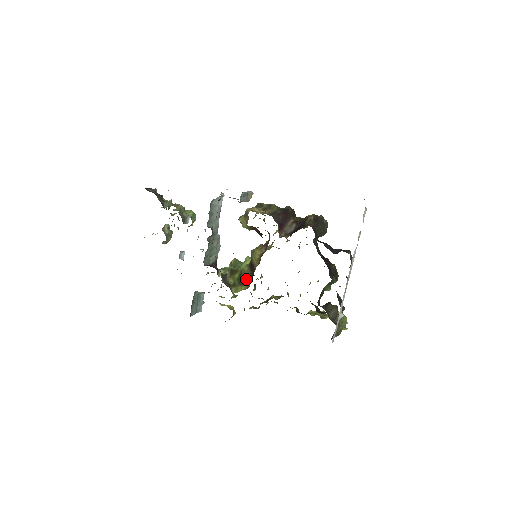
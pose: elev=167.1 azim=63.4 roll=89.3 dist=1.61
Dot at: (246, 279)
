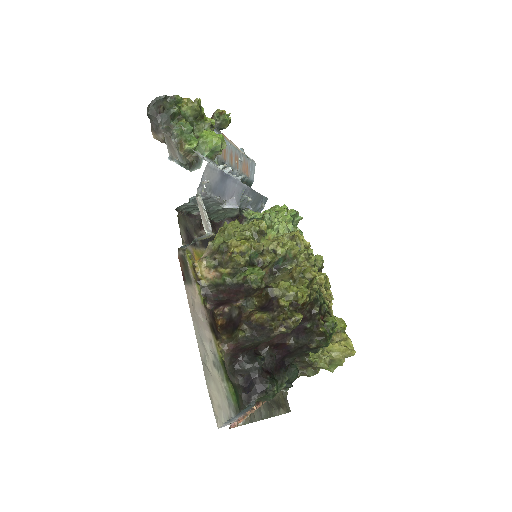
Dot at: occluded
